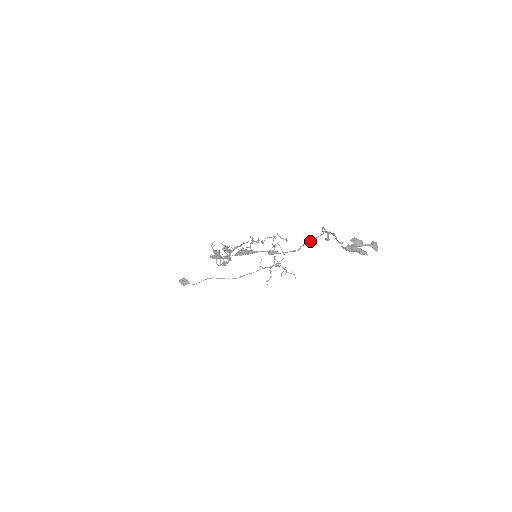
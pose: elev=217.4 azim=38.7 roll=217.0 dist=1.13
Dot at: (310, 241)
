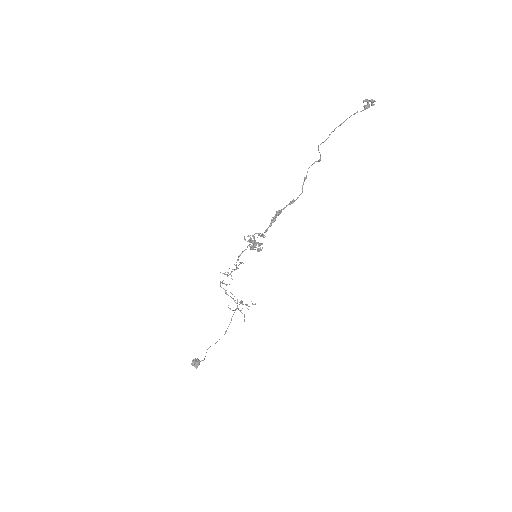
Dot at: (305, 179)
